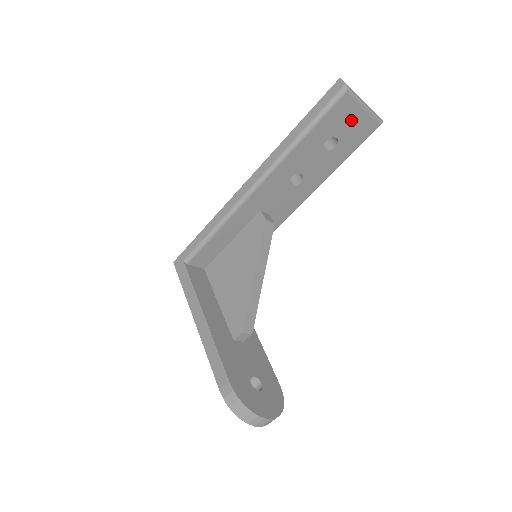
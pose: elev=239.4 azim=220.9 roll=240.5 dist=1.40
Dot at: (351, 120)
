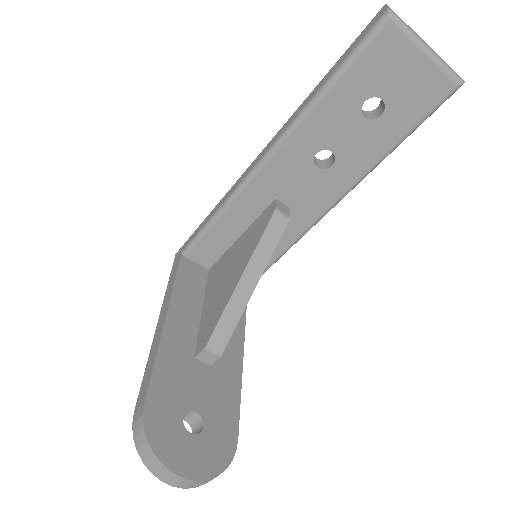
Dot at: (404, 71)
